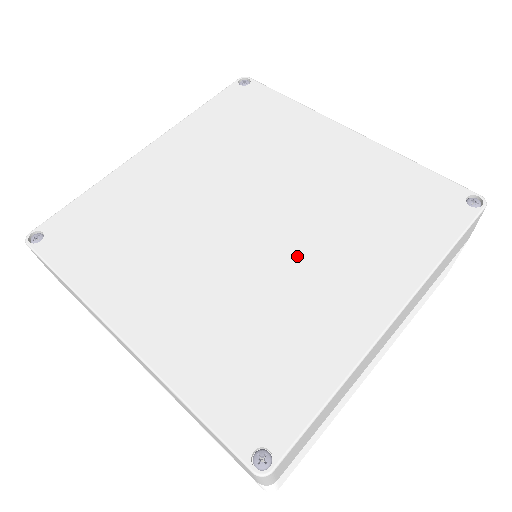
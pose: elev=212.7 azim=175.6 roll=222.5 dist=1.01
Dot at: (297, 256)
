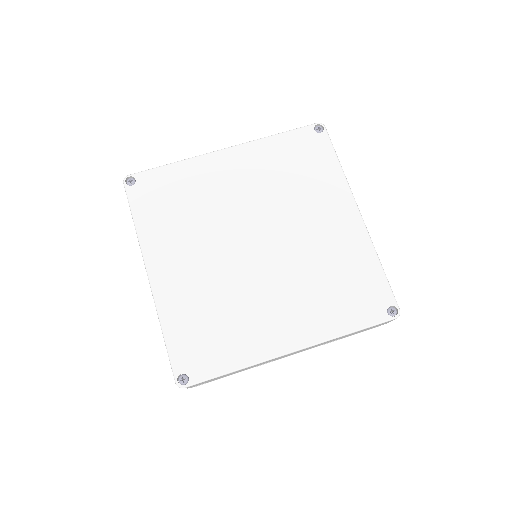
Dot at: (267, 284)
